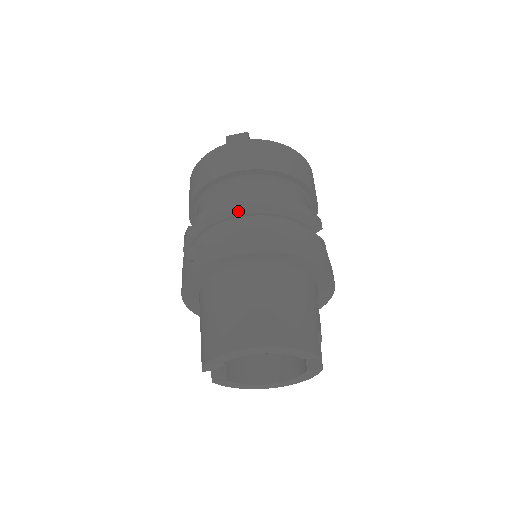
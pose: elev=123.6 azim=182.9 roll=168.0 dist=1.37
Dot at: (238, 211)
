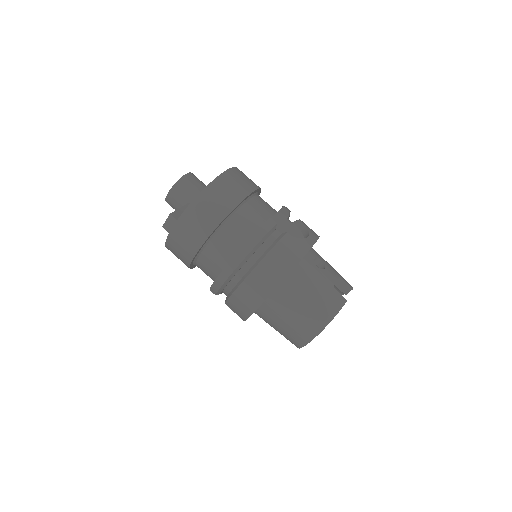
Dot at: (229, 279)
